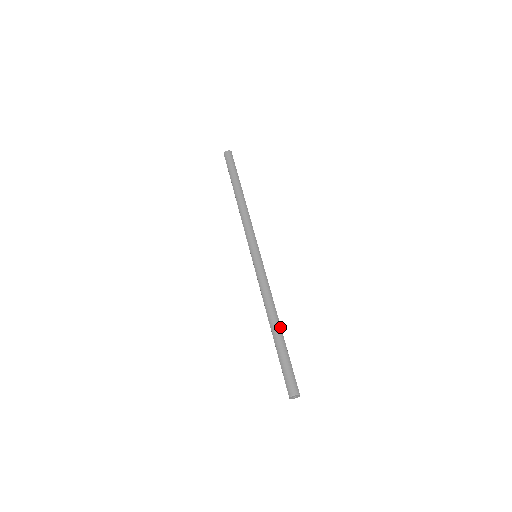
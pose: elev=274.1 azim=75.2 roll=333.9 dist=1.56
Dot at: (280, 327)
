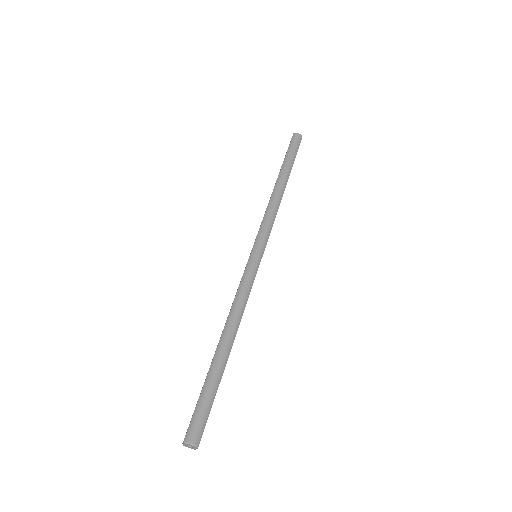
Dot at: (229, 351)
